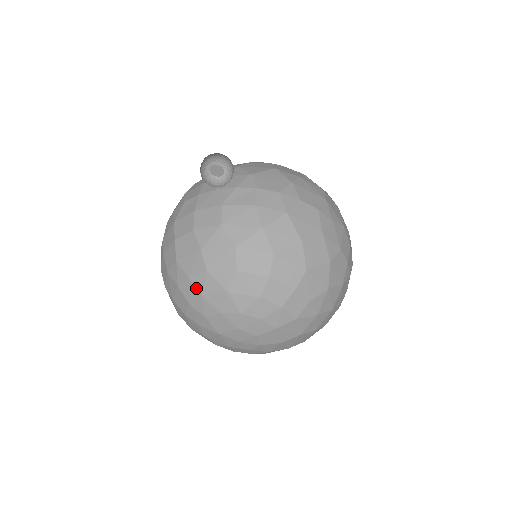
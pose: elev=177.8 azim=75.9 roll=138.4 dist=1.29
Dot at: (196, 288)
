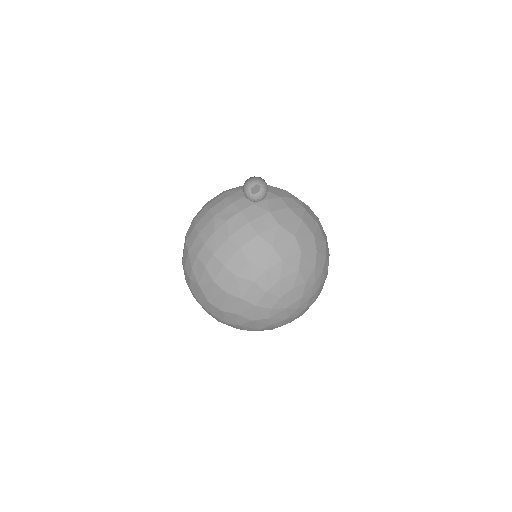
Dot at: (274, 276)
